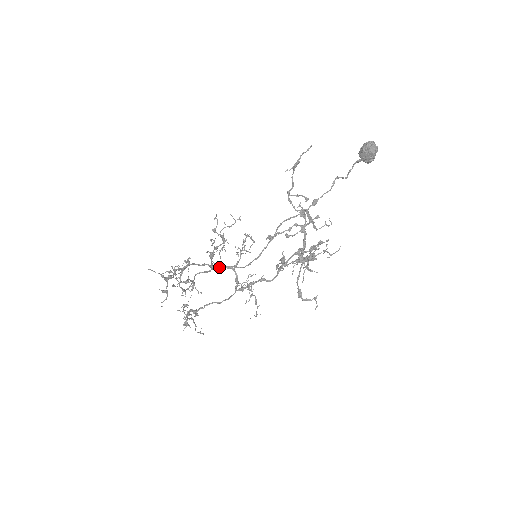
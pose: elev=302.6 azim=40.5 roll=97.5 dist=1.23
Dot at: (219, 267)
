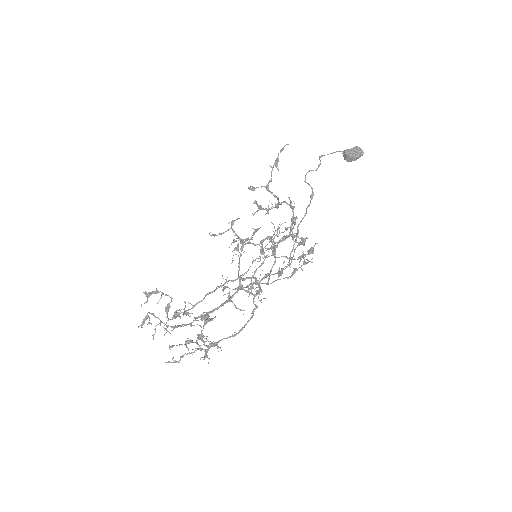
Dot at: (268, 280)
